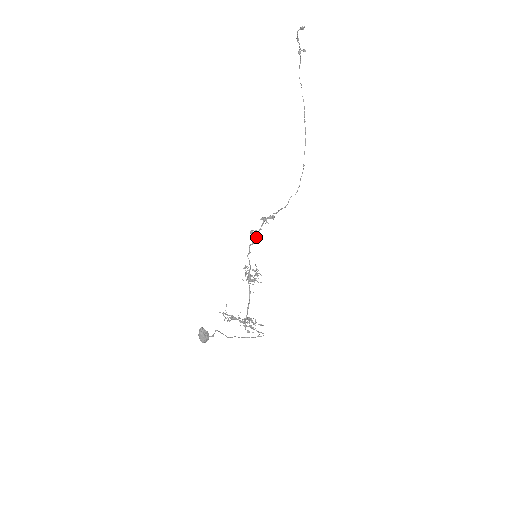
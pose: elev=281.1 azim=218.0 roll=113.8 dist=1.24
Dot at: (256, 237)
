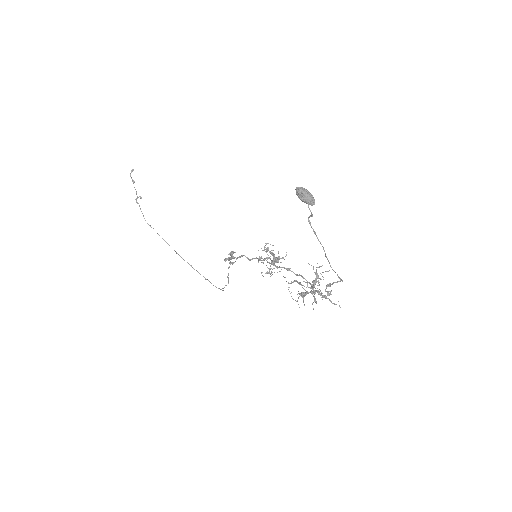
Dot at: (238, 257)
